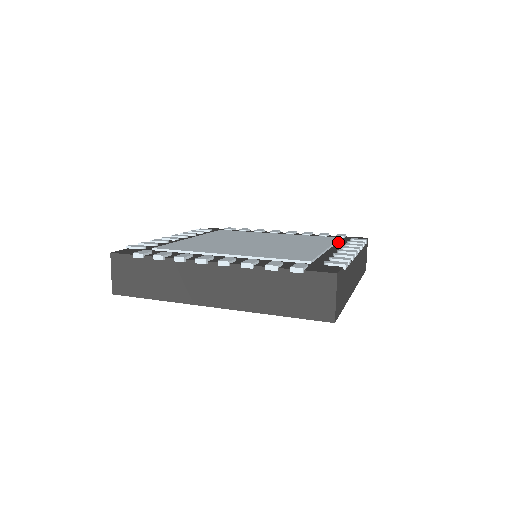
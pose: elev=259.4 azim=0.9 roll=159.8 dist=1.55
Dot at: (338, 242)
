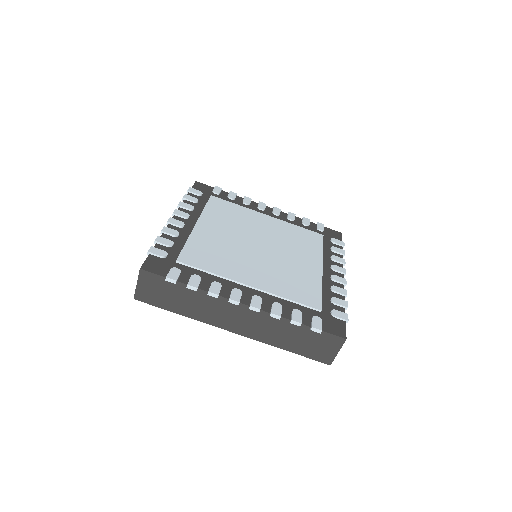
Dot at: (323, 246)
